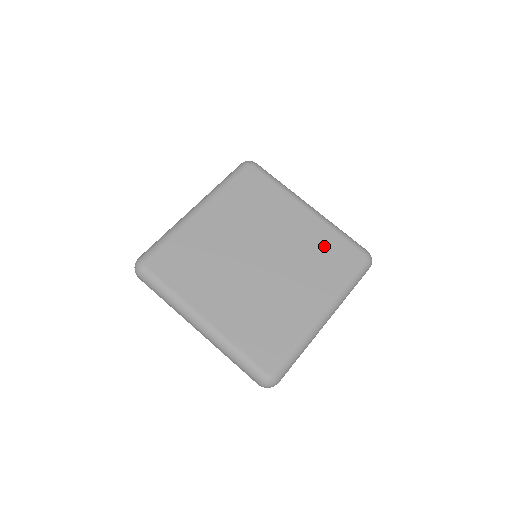
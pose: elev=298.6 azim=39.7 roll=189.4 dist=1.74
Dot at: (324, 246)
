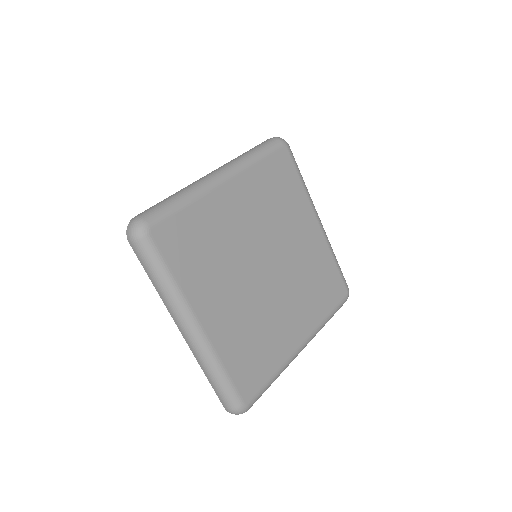
Dot at: (322, 271)
